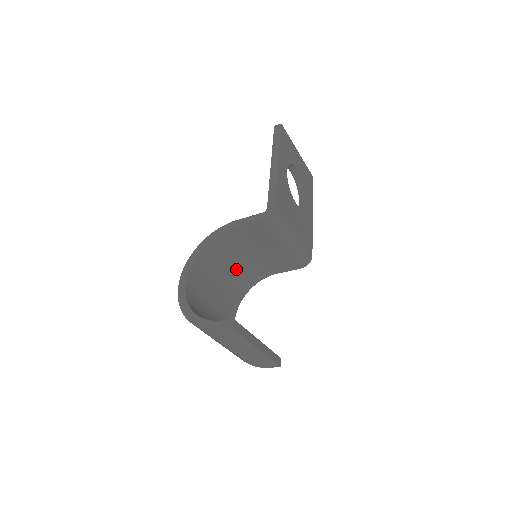
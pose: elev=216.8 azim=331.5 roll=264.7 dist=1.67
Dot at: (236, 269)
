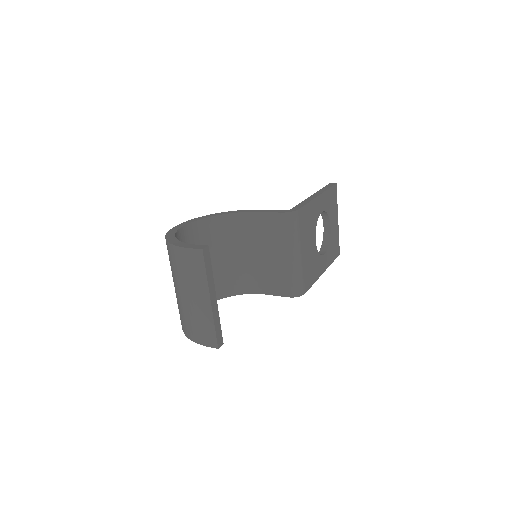
Dot at: (231, 262)
